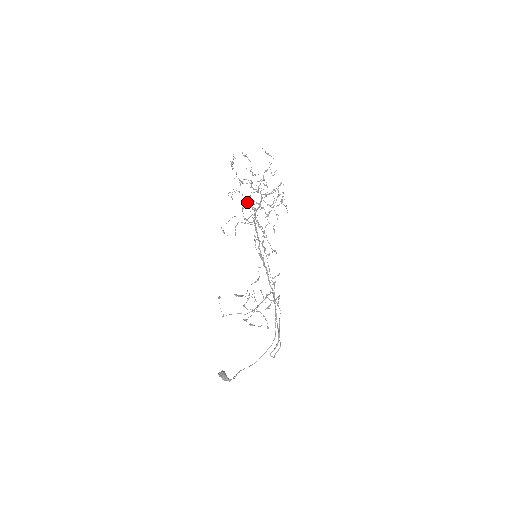
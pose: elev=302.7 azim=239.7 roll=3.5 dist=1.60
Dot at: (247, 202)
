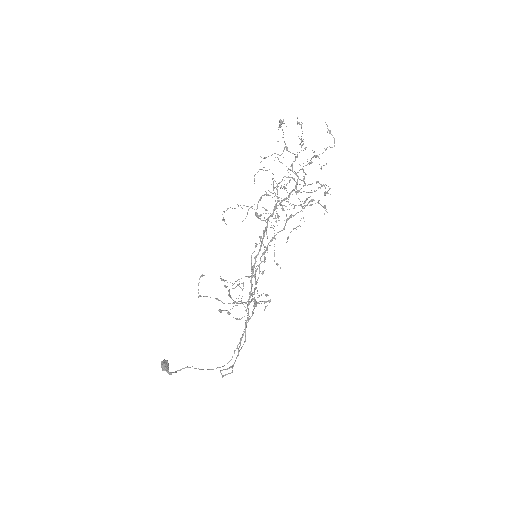
Dot at: occluded
